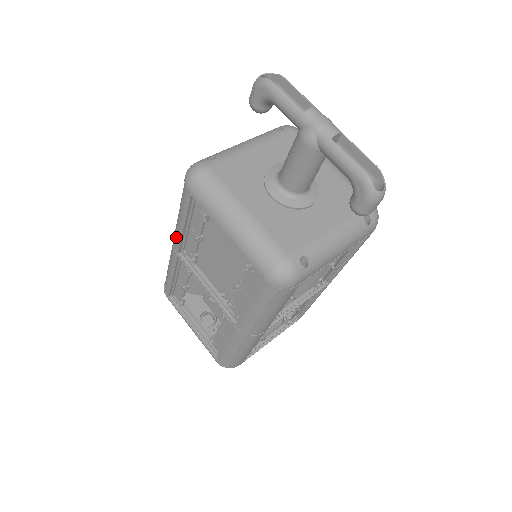
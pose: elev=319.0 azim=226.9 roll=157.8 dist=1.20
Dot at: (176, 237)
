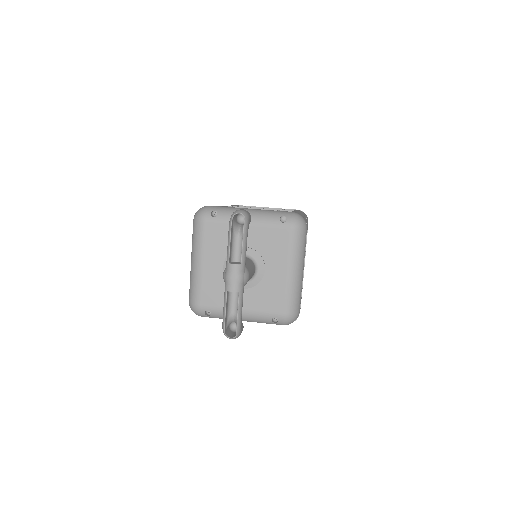
Dot at: occluded
